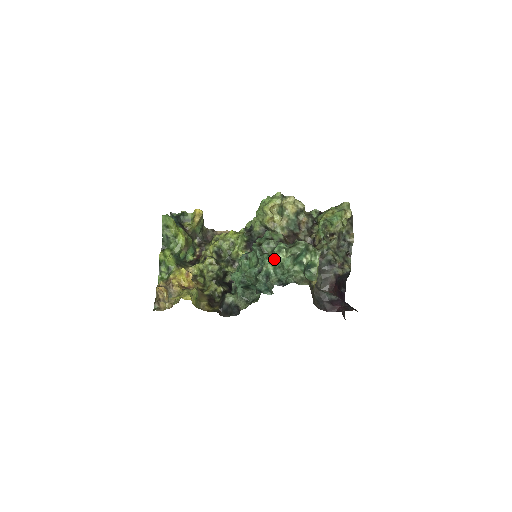
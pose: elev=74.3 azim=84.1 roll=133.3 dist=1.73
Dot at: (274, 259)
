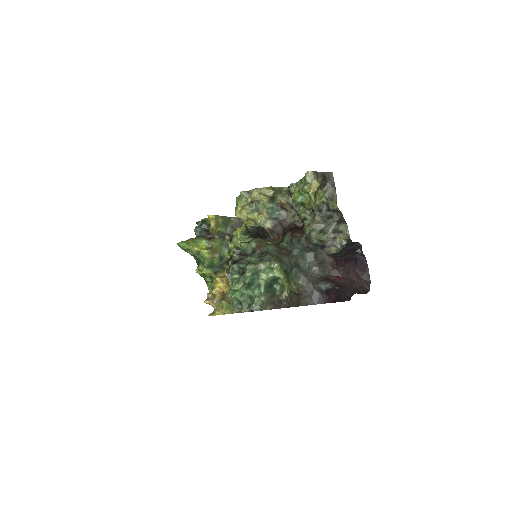
Dot at: (234, 290)
